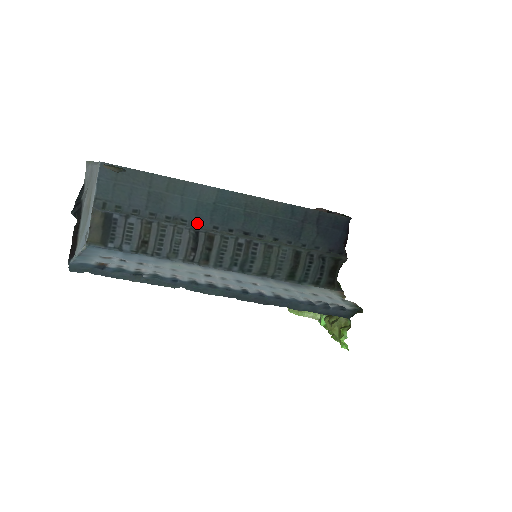
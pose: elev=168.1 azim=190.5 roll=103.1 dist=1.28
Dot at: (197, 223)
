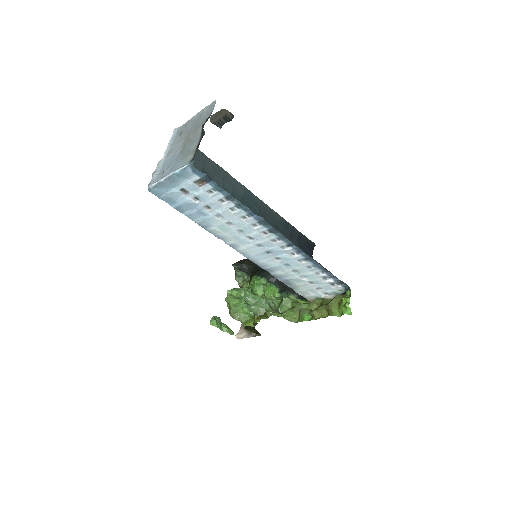
Dot at: occluded
